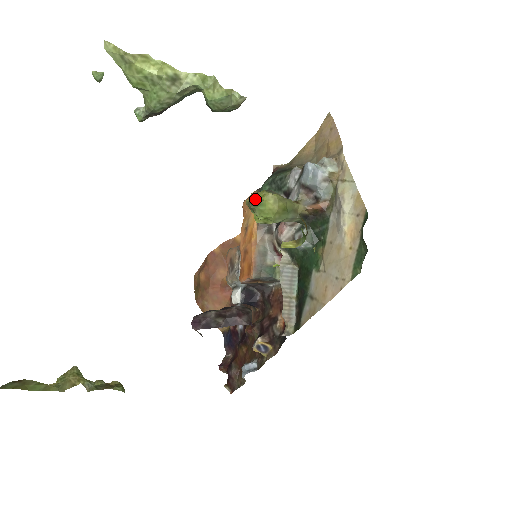
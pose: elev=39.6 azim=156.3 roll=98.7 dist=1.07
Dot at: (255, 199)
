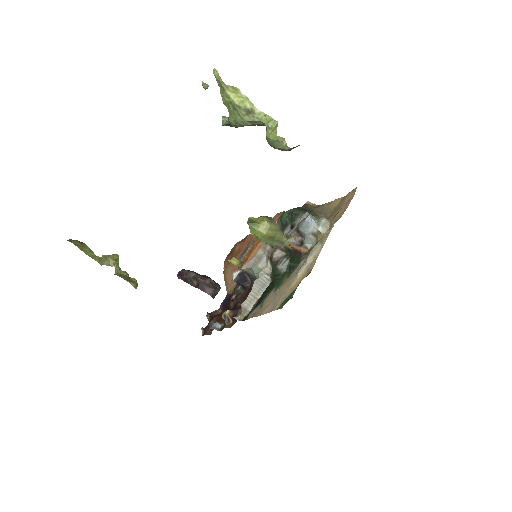
Dot at: (256, 219)
